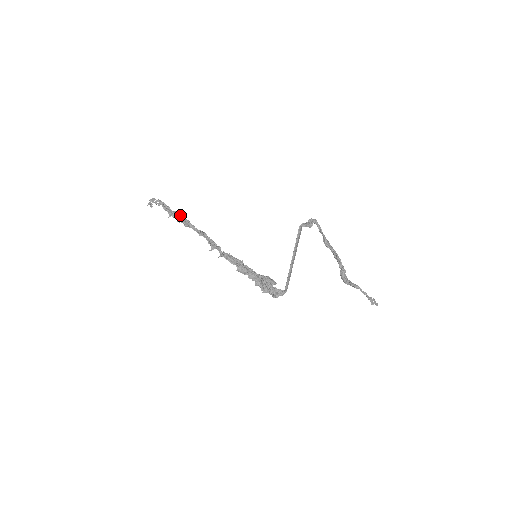
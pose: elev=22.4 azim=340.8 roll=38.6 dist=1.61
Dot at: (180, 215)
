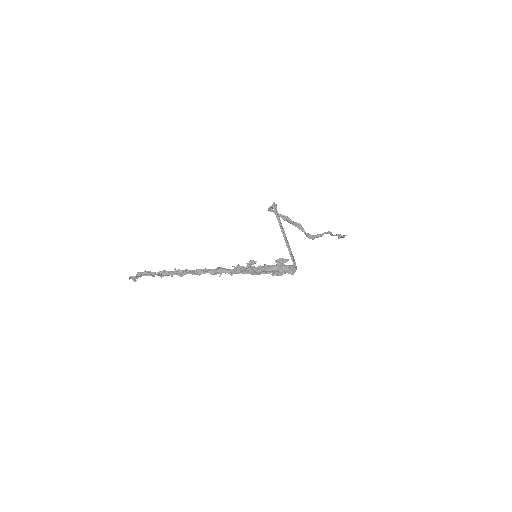
Dot at: (169, 272)
